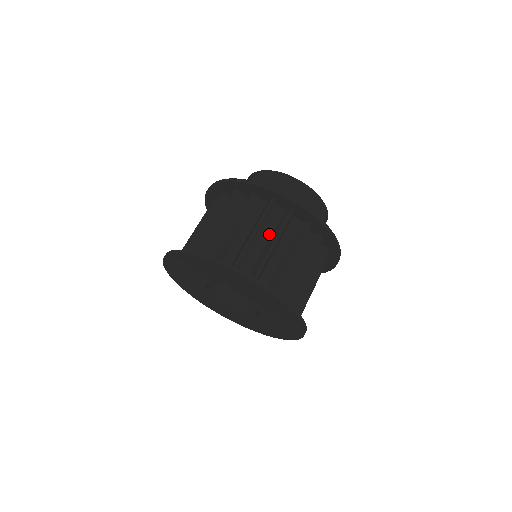
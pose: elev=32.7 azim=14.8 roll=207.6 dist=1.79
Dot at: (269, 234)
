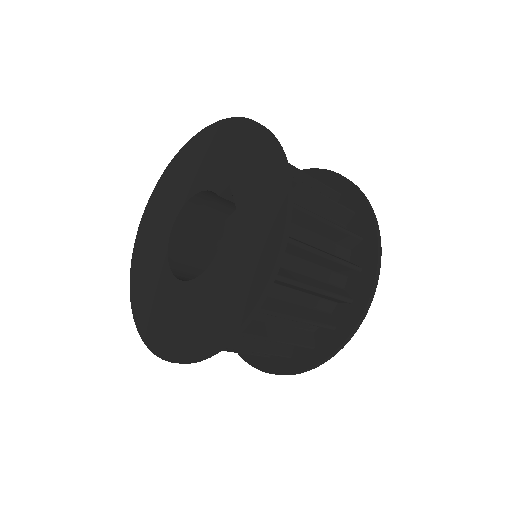
Dot at: (322, 247)
